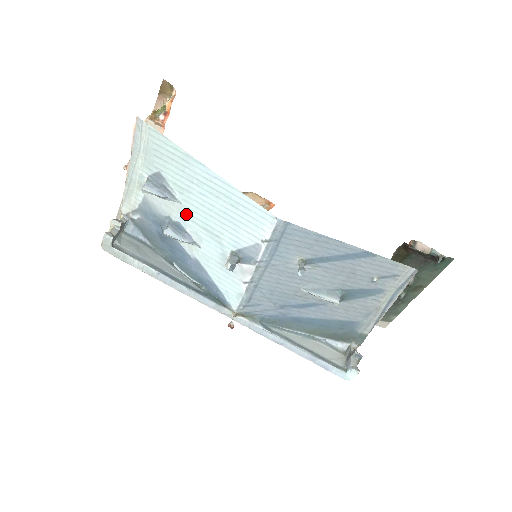
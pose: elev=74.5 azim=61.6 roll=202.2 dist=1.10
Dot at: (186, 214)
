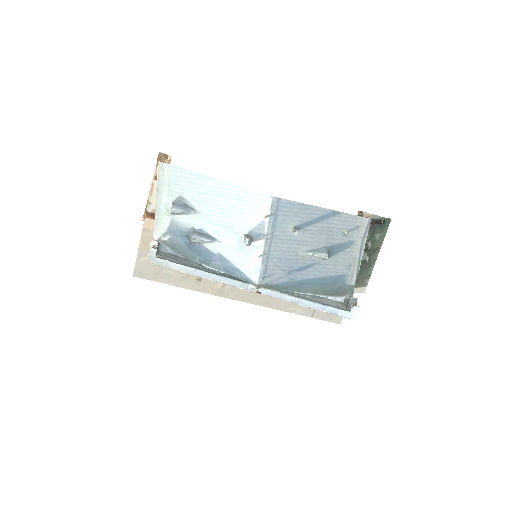
Dot at: (205, 220)
